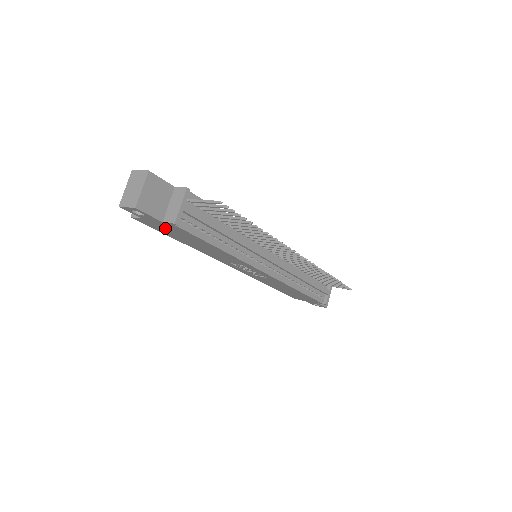
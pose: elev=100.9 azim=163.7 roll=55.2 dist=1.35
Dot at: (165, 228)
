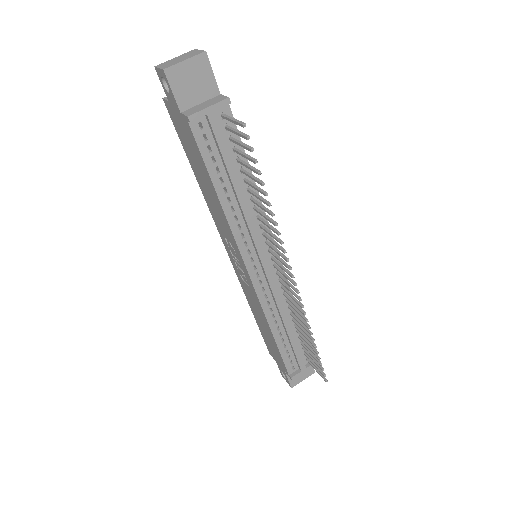
Dot at: (183, 131)
